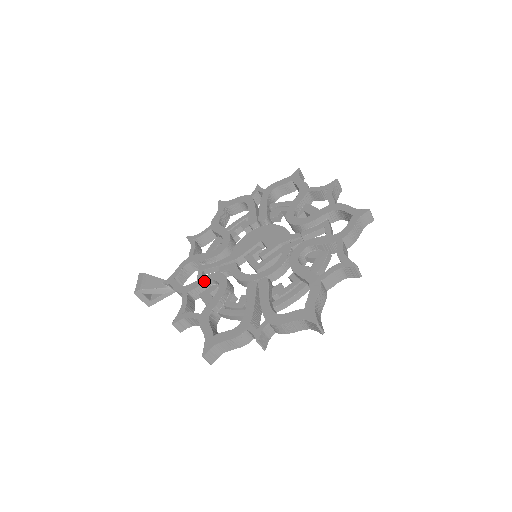
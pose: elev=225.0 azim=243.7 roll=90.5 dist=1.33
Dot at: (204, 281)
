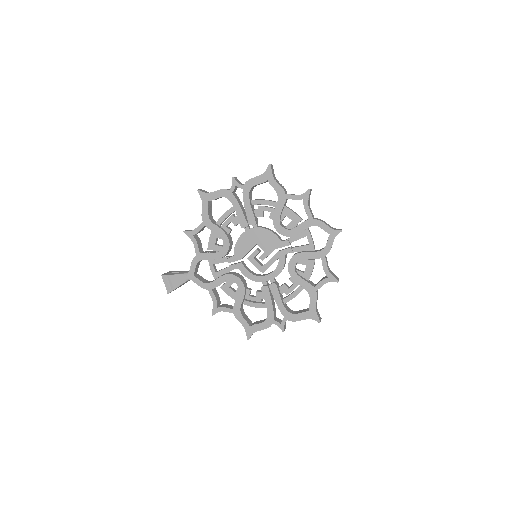
Dot at: (223, 281)
